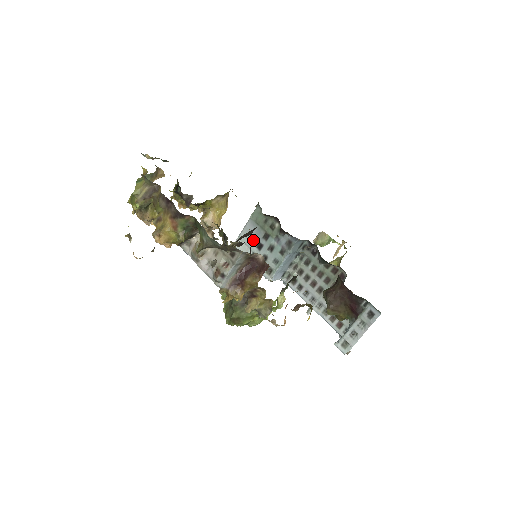
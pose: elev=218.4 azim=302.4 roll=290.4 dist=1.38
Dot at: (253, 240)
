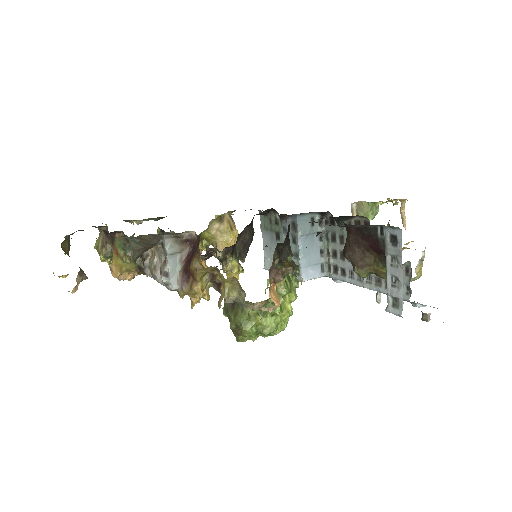
Dot at: (272, 249)
